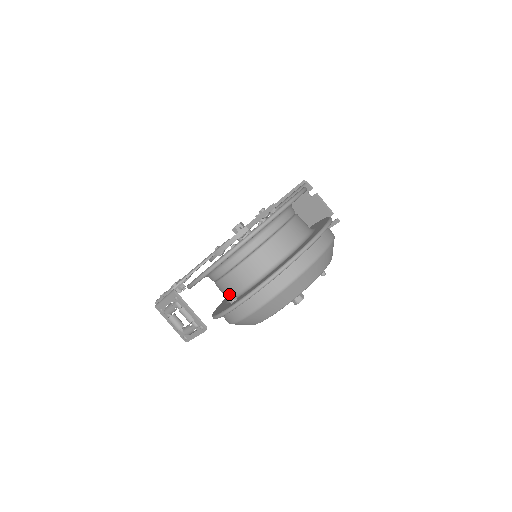
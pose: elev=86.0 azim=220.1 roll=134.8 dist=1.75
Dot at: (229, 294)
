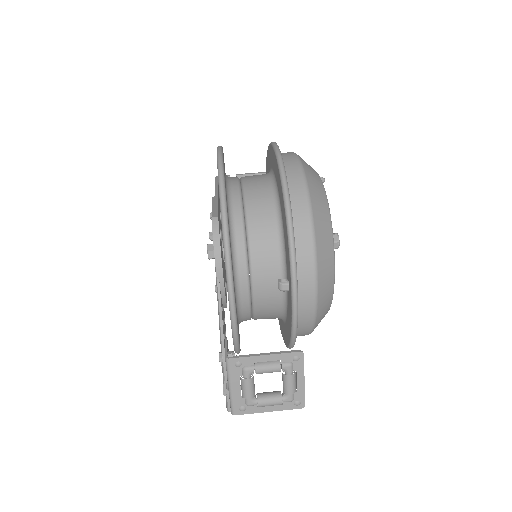
Dot at: (277, 294)
